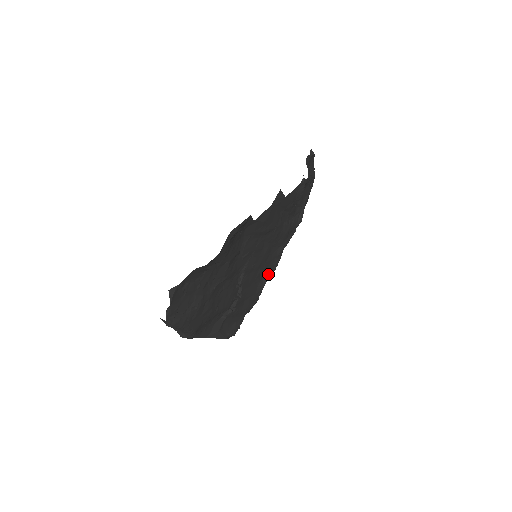
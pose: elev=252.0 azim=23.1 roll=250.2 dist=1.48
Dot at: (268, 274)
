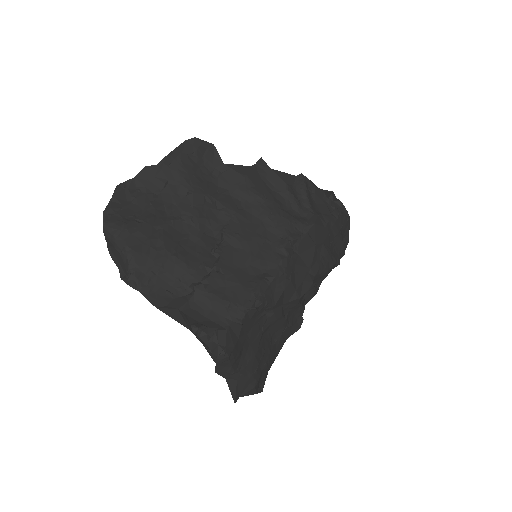
Dot at: (270, 274)
